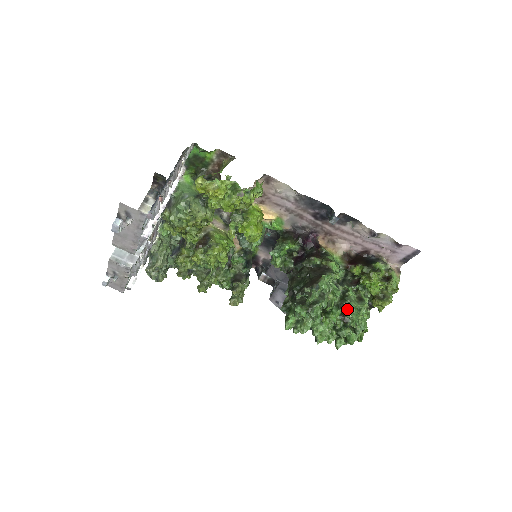
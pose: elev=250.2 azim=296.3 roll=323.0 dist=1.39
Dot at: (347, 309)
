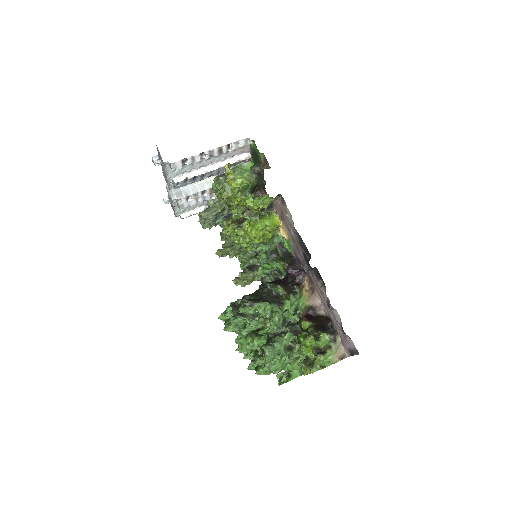
Dot at: (268, 344)
